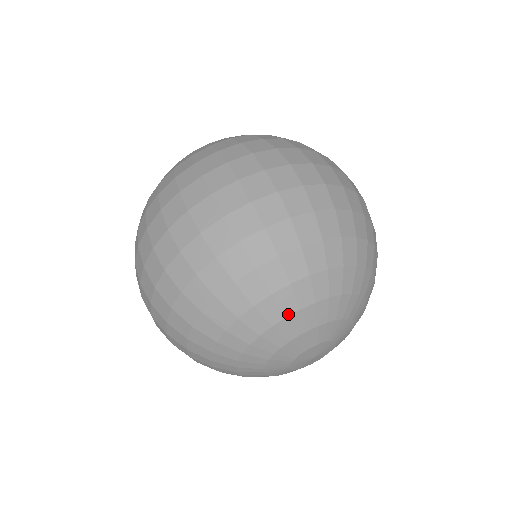
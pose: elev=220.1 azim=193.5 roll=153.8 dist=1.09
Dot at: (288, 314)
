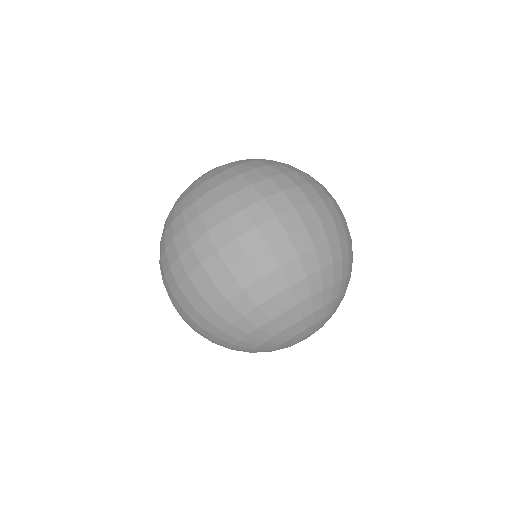
Dot at: (315, 310)
